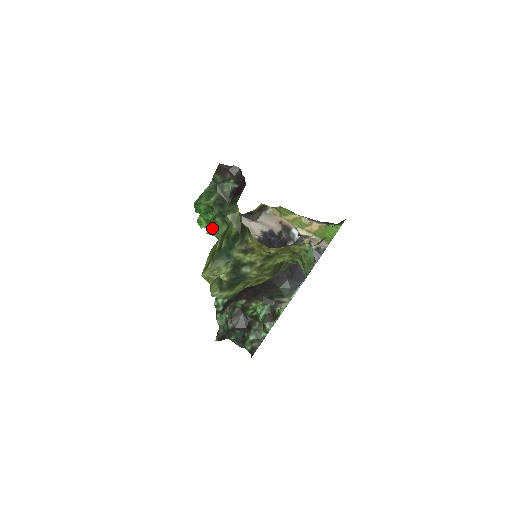
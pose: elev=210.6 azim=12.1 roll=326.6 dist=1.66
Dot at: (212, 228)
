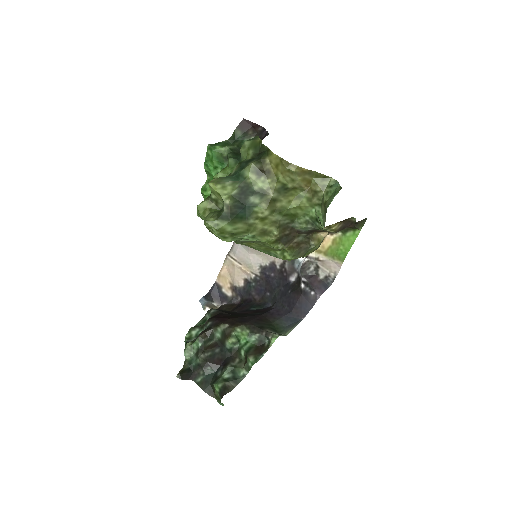
Dot at: (221, 170)
